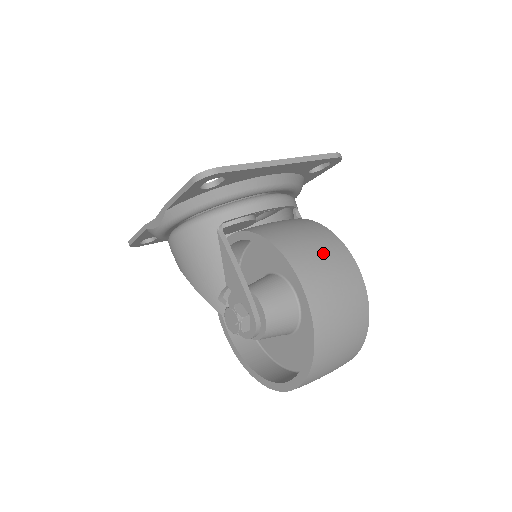
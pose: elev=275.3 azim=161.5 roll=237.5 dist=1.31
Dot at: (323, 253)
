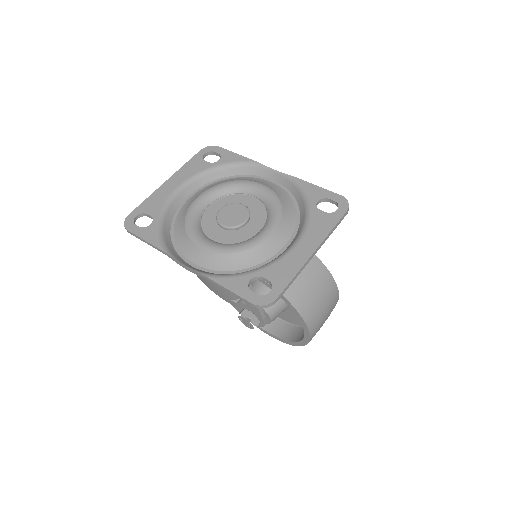
Dot at: (322, 299)
